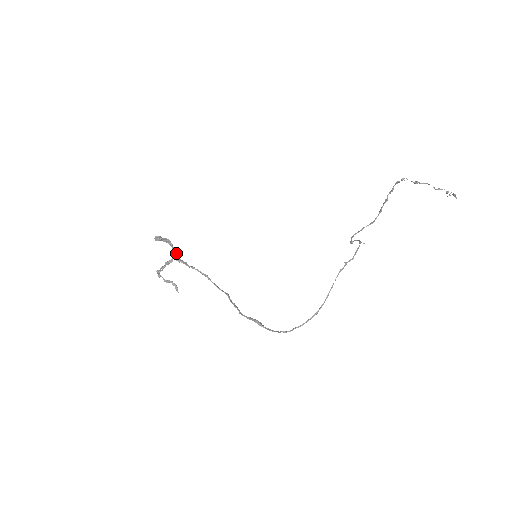
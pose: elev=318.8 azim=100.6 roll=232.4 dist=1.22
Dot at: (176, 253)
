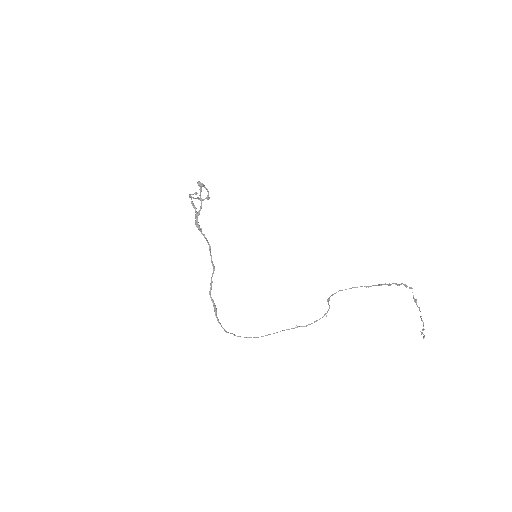
Dot at: occluded
